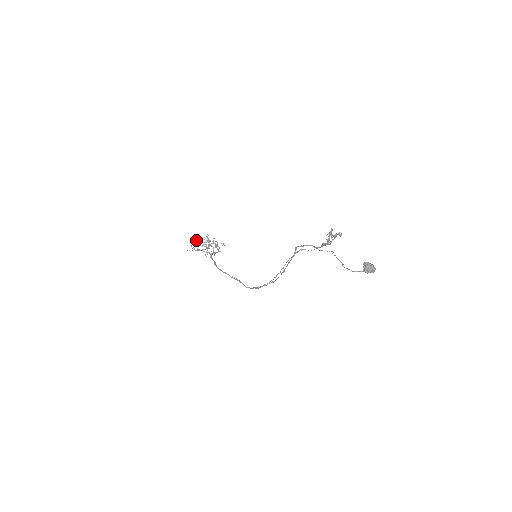
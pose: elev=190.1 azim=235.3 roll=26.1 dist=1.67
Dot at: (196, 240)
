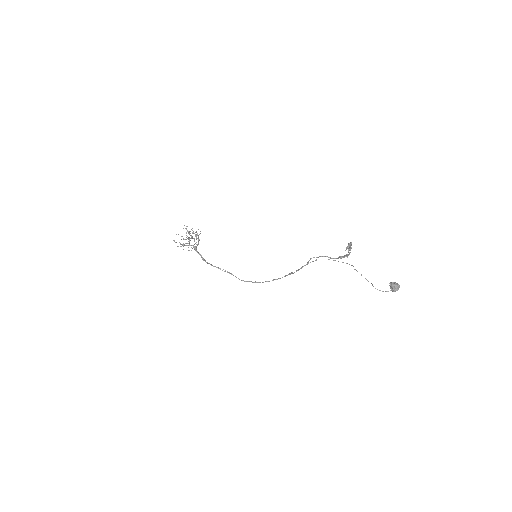
Dot at: (178, 234)
